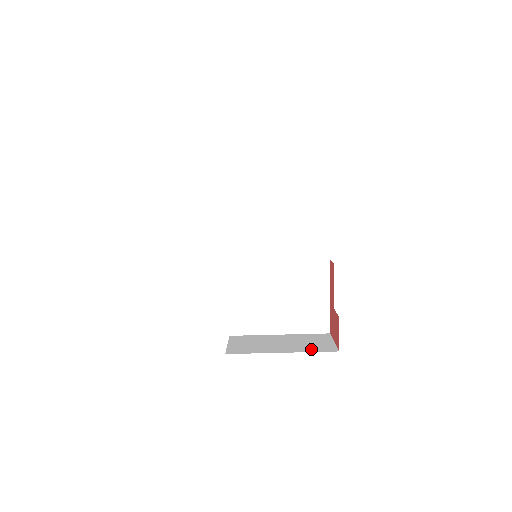
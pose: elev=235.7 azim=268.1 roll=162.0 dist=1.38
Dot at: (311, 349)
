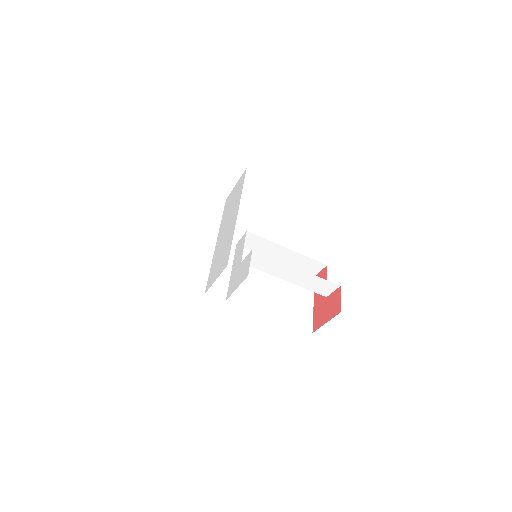
Dot at: occluded
